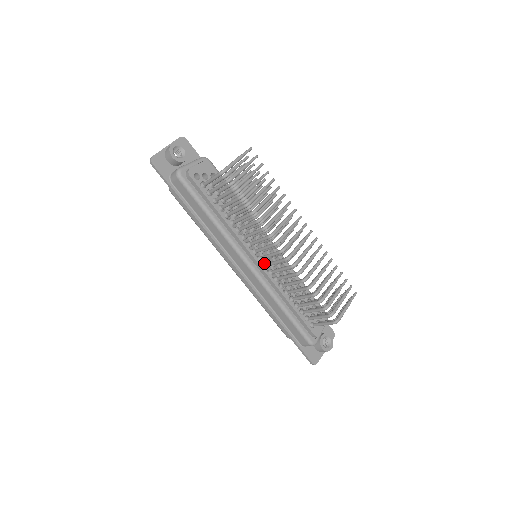
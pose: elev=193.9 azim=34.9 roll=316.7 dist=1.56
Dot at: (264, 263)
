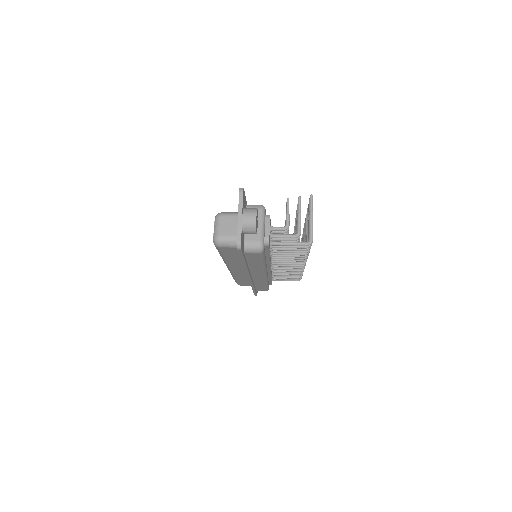
Dot at: occluded
